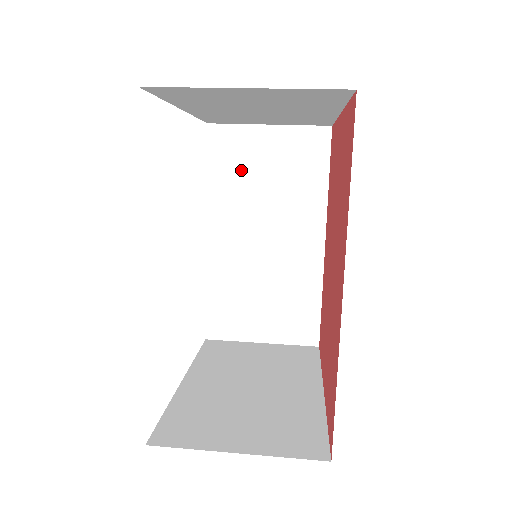
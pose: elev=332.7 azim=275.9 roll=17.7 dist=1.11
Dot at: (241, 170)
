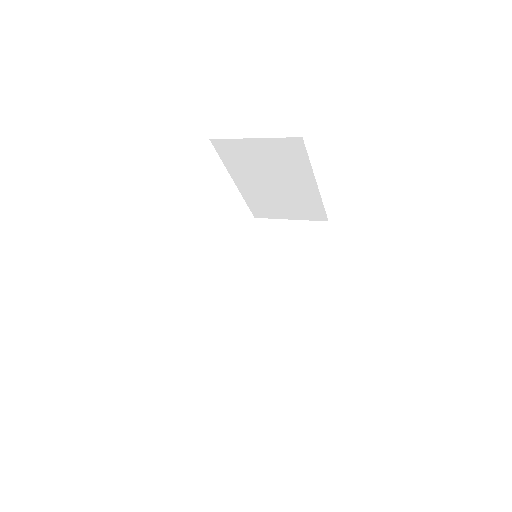
Dot at: (269, 243)
